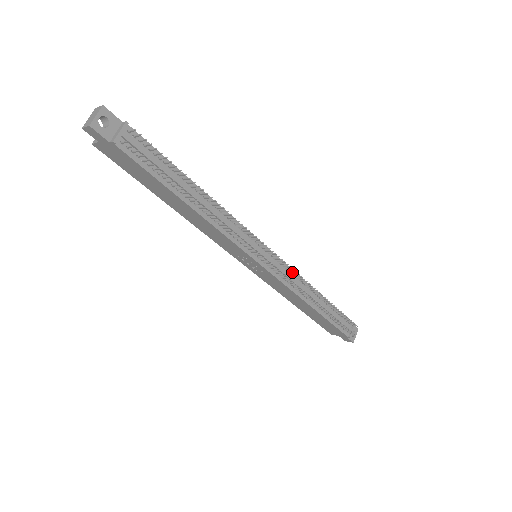
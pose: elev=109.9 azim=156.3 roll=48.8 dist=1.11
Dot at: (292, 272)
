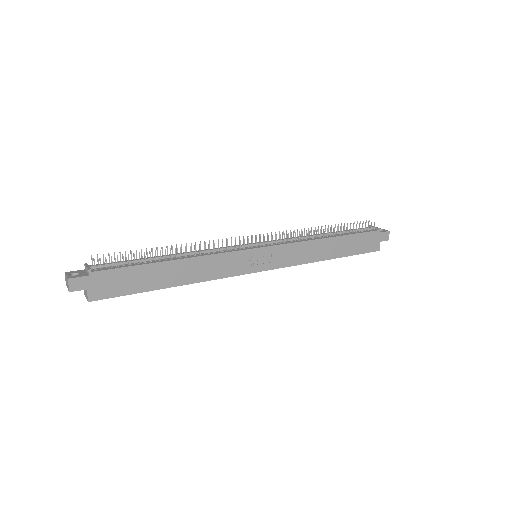
Dot at: occluded
